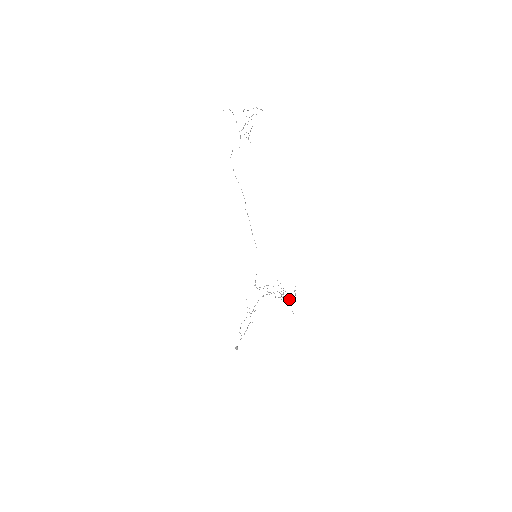
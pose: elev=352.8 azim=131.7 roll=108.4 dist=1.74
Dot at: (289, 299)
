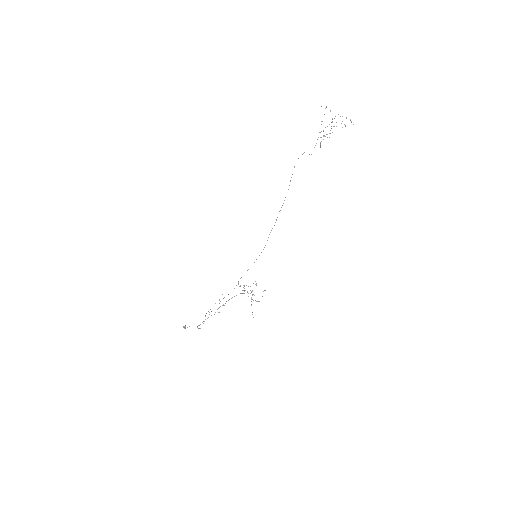
Dot at: (255, 300)
